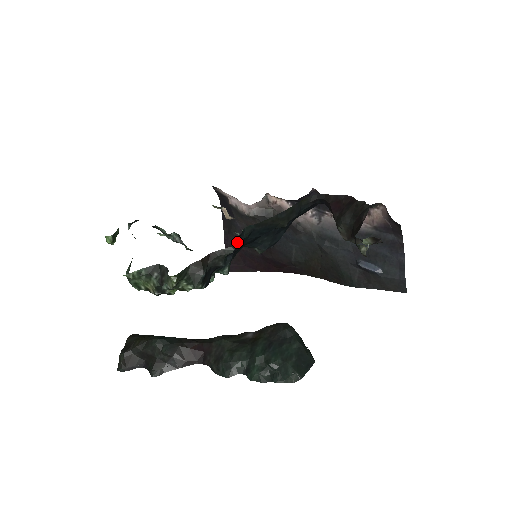
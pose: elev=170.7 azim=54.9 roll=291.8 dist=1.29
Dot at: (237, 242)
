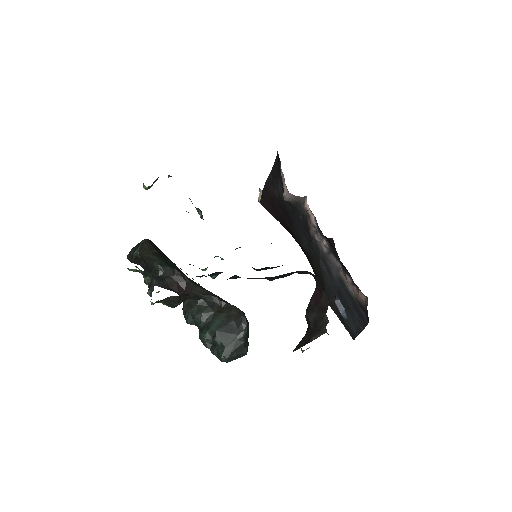
Dot at: occluded
